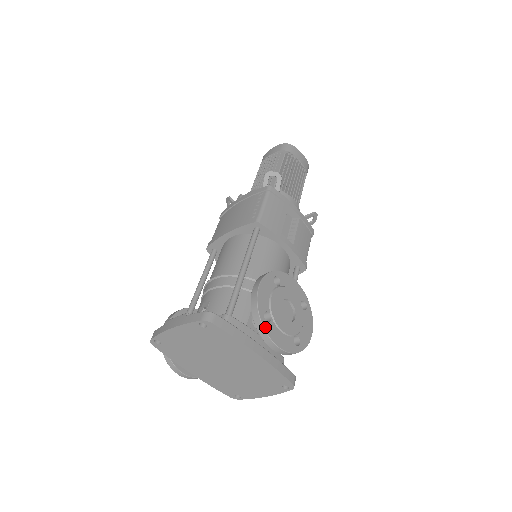
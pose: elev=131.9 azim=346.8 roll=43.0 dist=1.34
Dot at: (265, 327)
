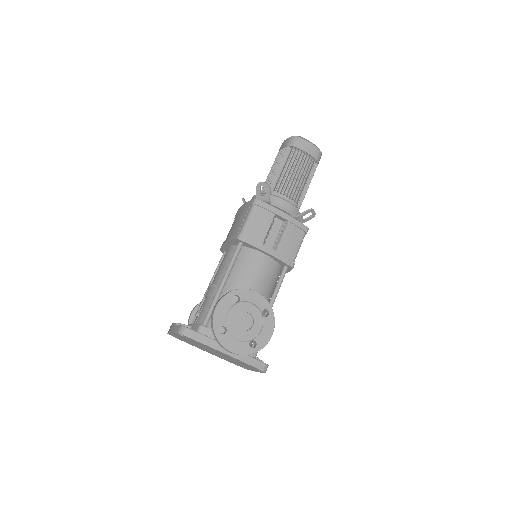
Dot at: (219, 339)
